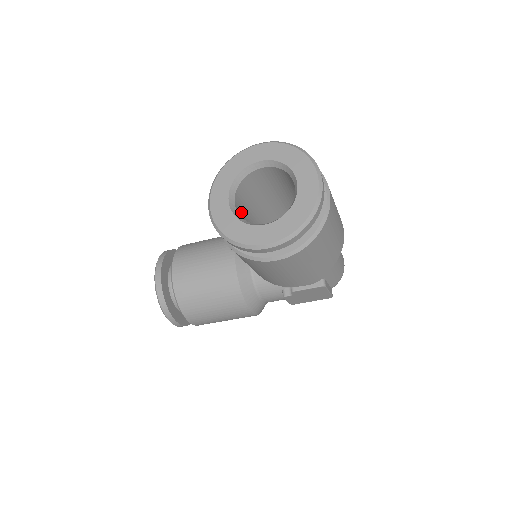
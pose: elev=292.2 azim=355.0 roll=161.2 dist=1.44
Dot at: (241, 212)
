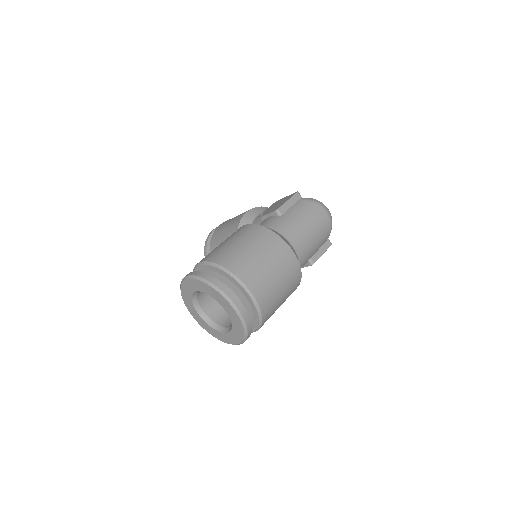
Dot at: (213, 304)
